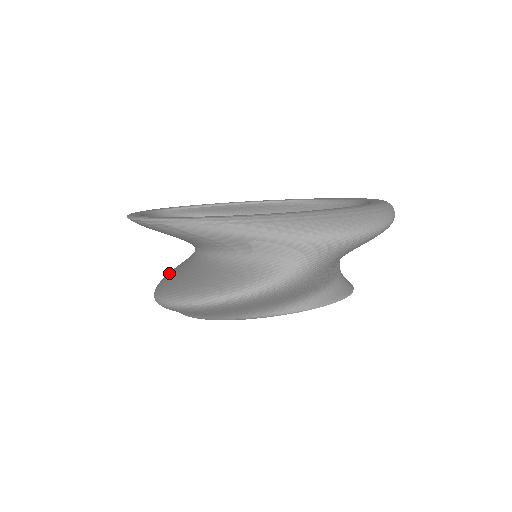
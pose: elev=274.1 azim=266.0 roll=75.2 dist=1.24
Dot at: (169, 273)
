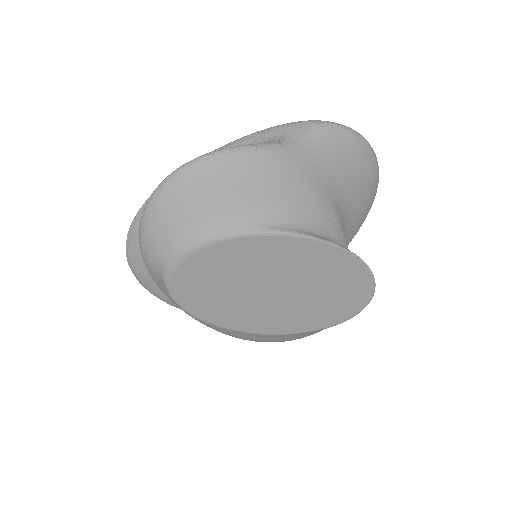
Dot at: occluded
